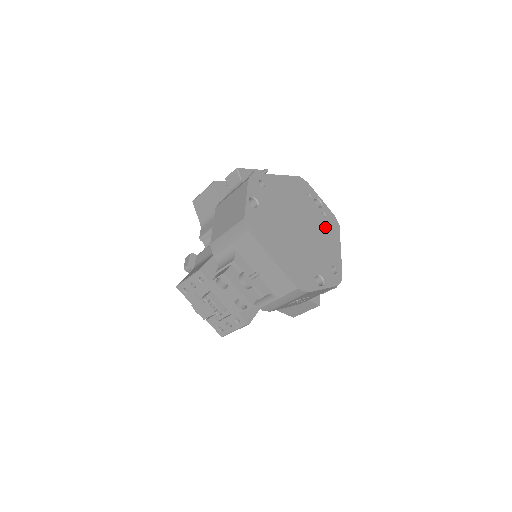
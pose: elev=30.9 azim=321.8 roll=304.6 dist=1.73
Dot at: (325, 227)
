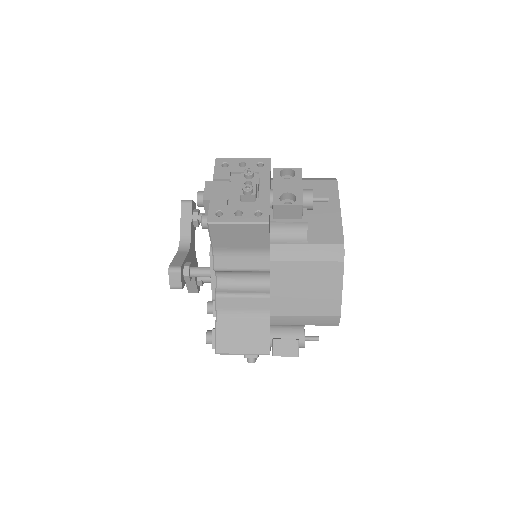
Dot at: occluded
